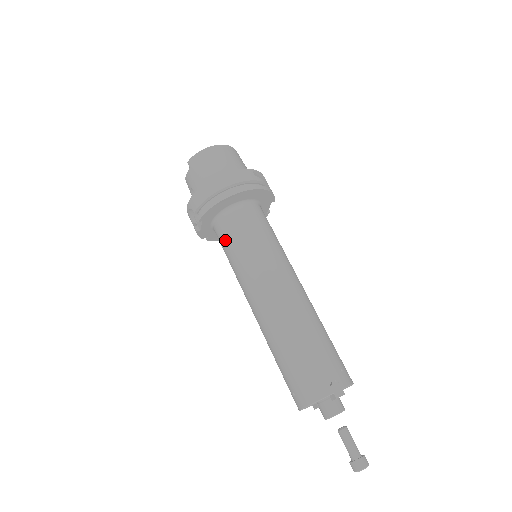
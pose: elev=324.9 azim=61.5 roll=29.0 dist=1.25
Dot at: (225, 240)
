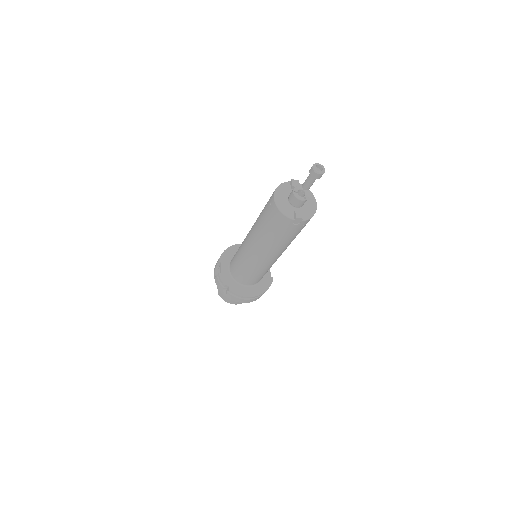
Dot at: (234, 256)
